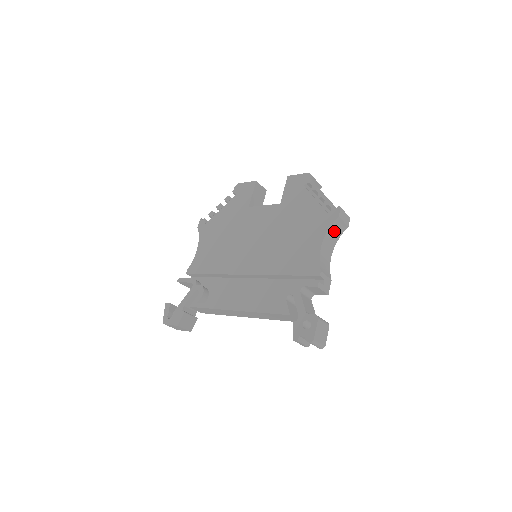
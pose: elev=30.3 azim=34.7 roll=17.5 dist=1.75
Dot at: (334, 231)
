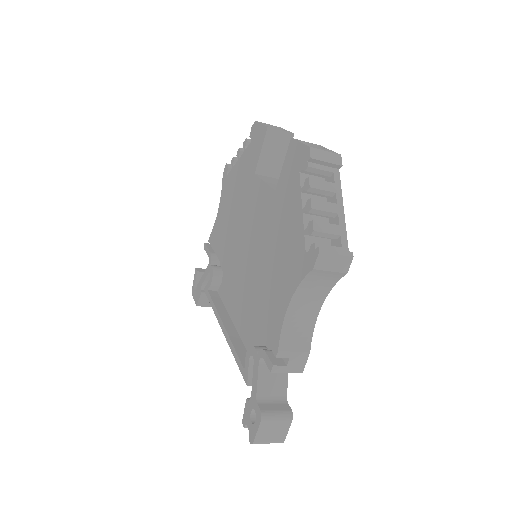
Dot at: (315, 282)
